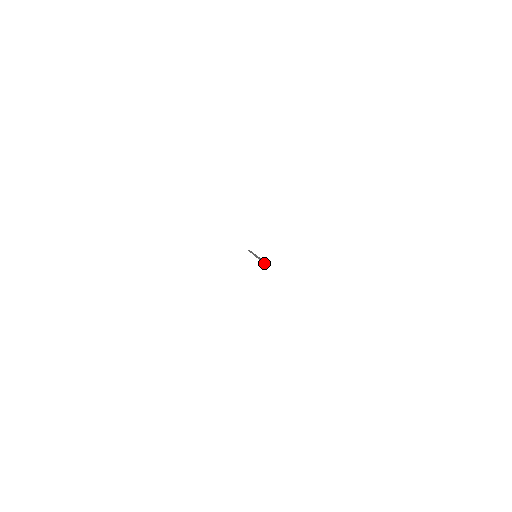
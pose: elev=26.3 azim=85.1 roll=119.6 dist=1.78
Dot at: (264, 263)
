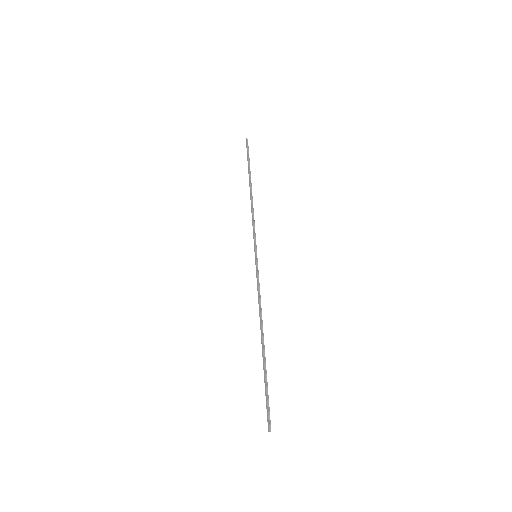
Dot at: (265, 389)
